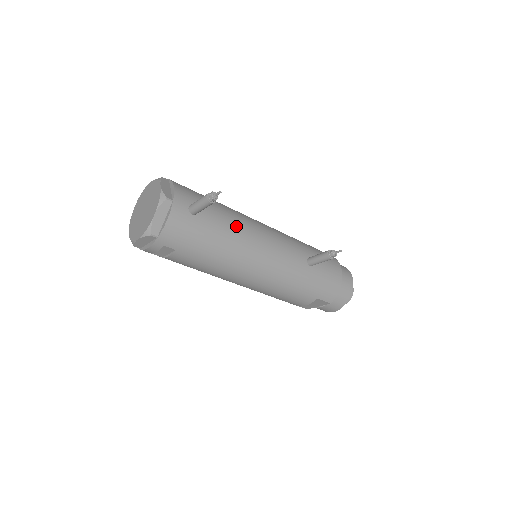
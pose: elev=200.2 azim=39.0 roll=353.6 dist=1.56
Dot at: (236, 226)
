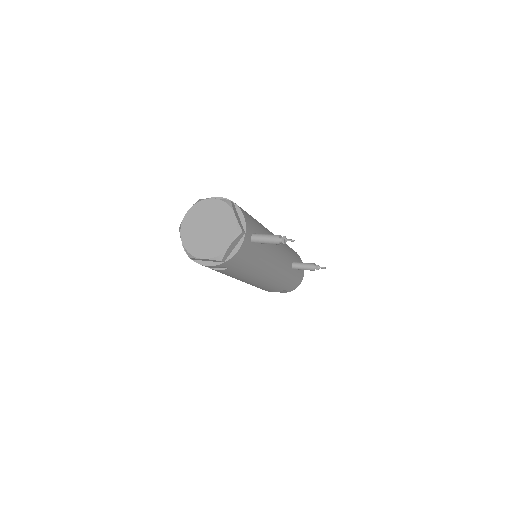
Dot at: (269, 246)
